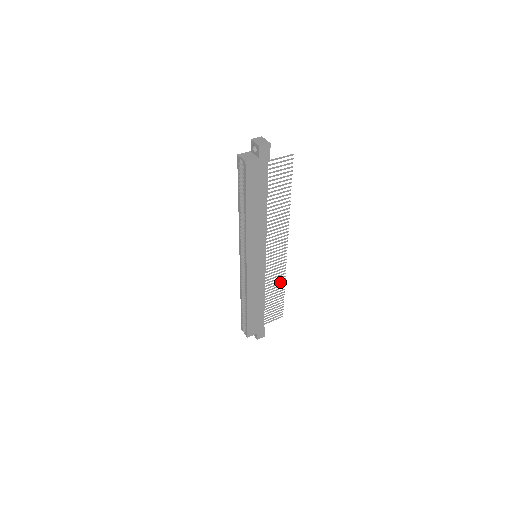
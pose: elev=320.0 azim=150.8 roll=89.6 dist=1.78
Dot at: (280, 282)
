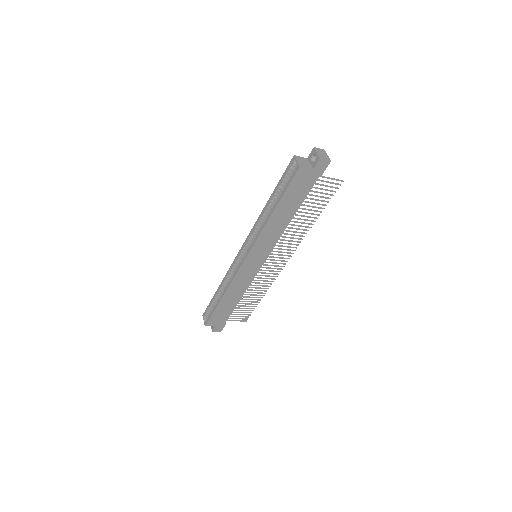
Dot at: occluded
